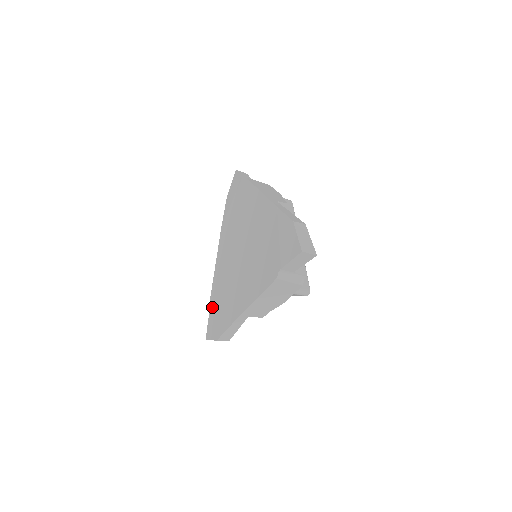
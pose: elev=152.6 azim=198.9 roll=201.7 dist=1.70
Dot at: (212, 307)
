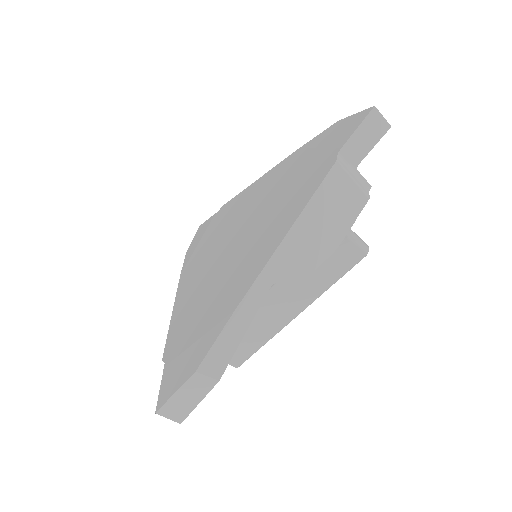
Dot at: (172, 351)
